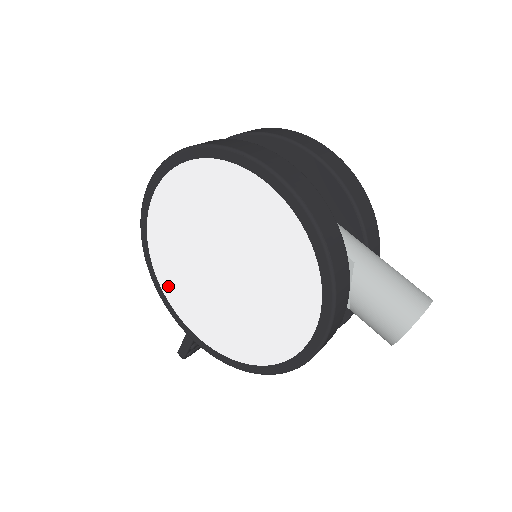
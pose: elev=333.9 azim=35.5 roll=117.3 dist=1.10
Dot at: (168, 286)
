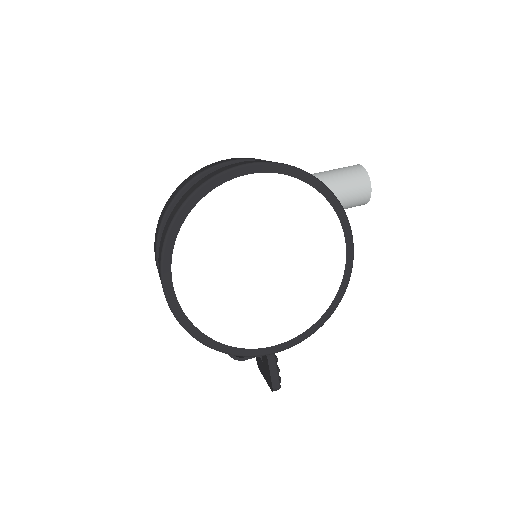
Dot at: (234, 336)
